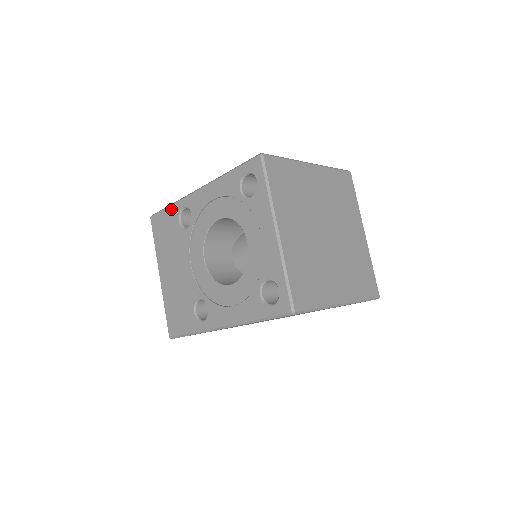
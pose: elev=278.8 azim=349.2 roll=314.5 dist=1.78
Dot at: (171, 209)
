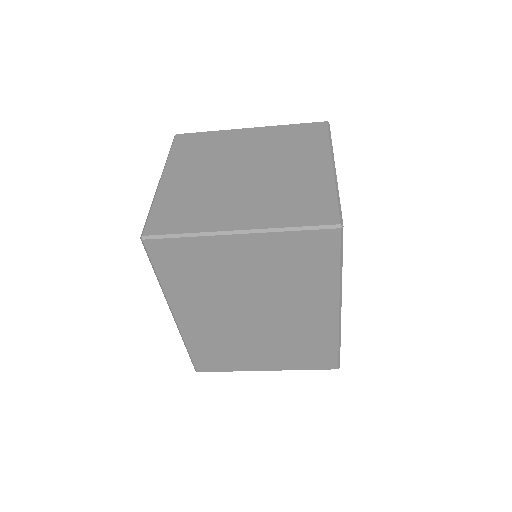
Dot at: occluded
